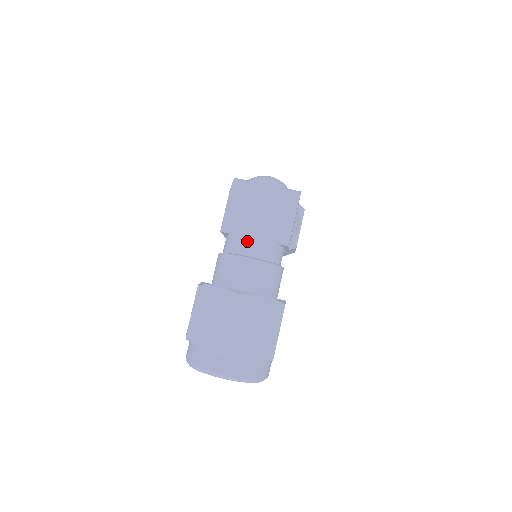
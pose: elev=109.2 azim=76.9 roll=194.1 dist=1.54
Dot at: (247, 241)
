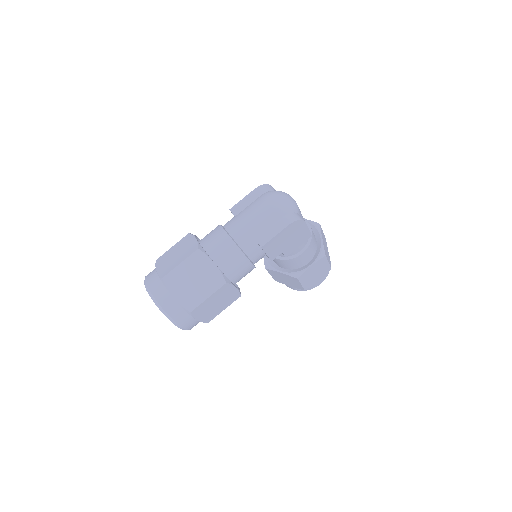
Dot at: (237, 224)
